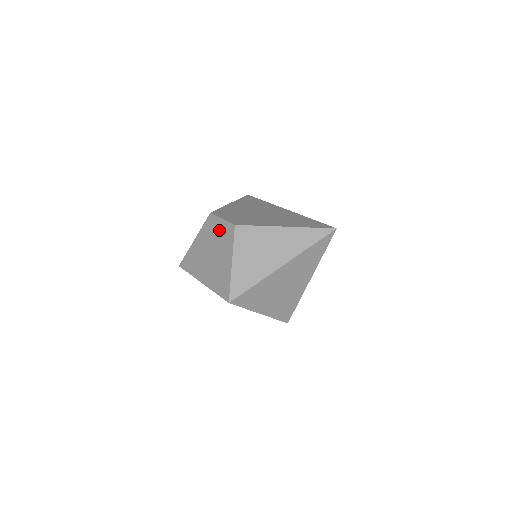
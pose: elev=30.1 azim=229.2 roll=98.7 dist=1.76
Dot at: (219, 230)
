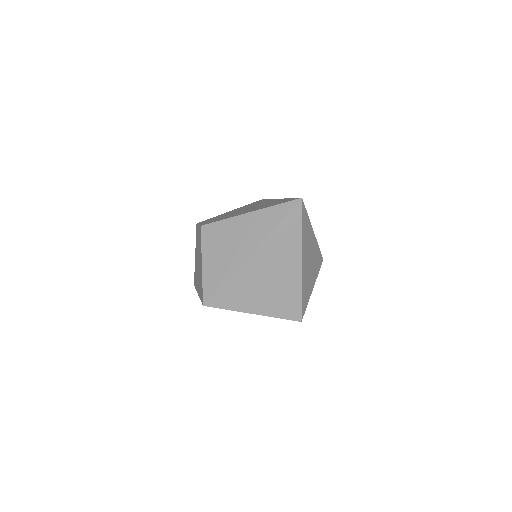
Dot at: (198, 237)
